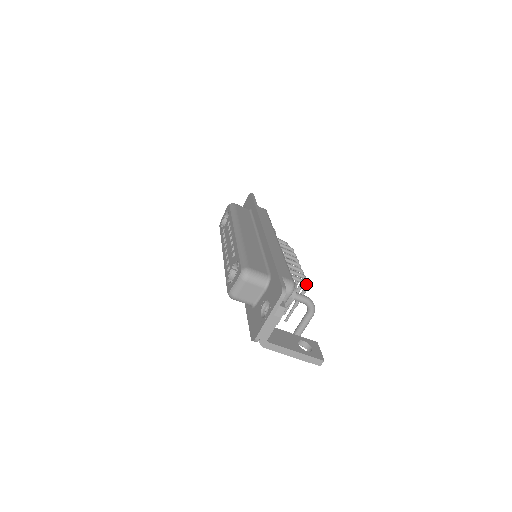
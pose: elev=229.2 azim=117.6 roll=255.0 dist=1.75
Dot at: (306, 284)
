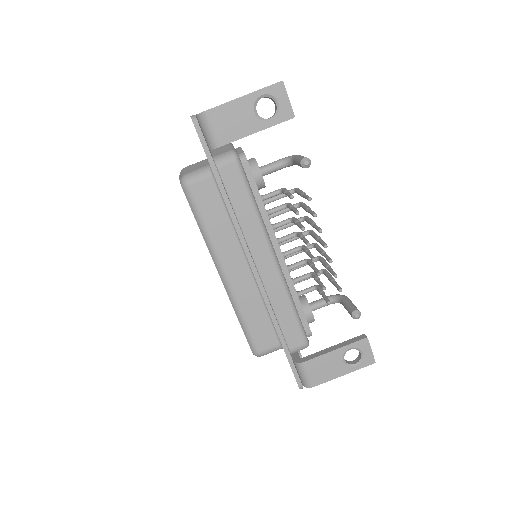
Dot at: (292, 190)
